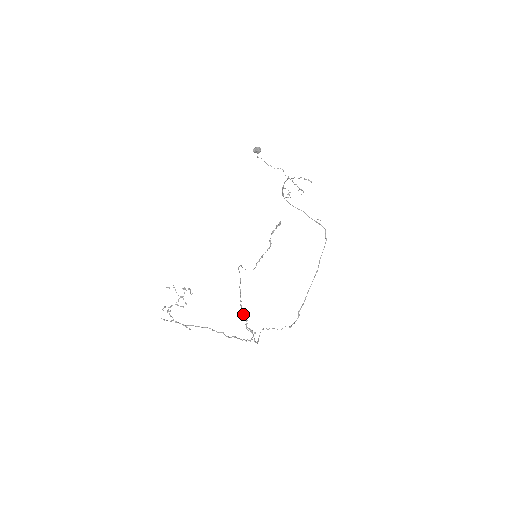
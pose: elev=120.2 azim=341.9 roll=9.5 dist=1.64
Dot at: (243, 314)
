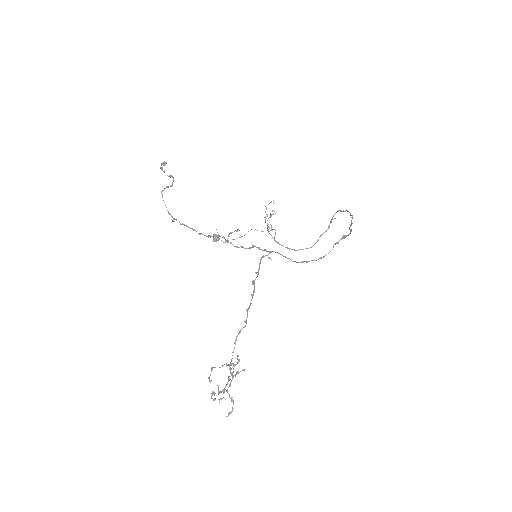
Dot at: (209, 236)
